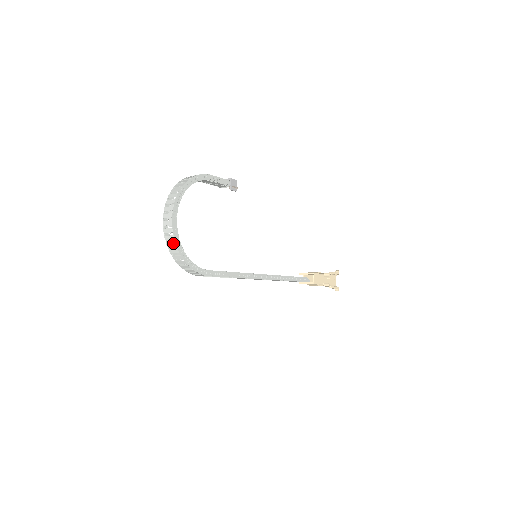
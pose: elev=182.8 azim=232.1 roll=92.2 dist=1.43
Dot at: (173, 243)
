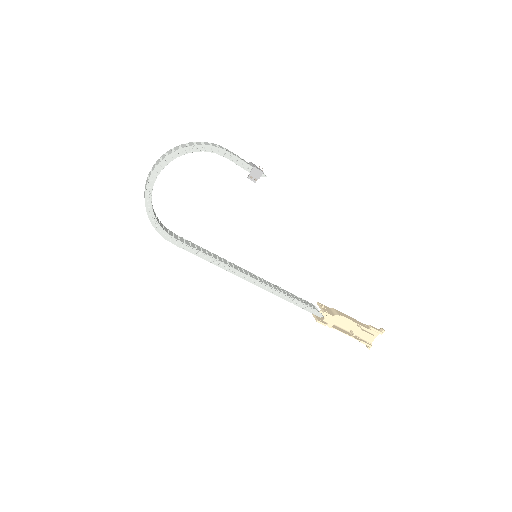
Dot at: (145, 195)
